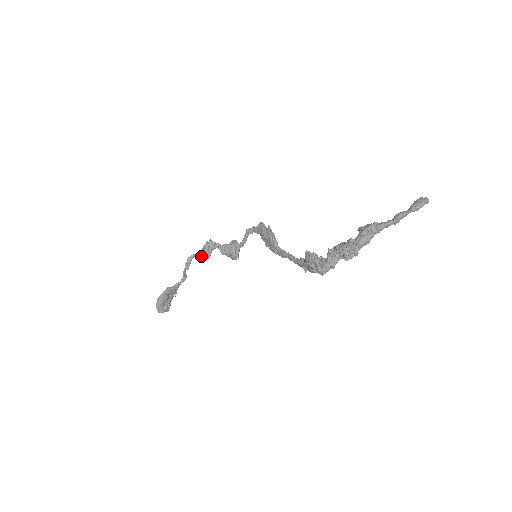
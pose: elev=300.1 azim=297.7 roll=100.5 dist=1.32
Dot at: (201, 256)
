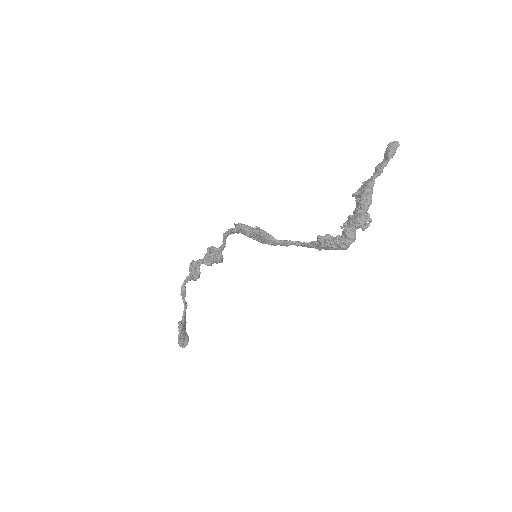
Dot at: (193, 280)
